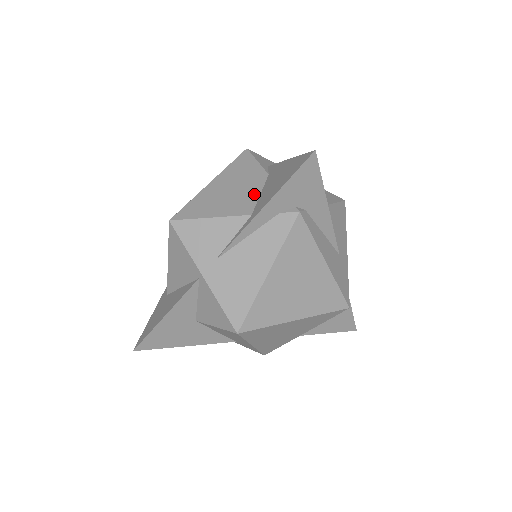
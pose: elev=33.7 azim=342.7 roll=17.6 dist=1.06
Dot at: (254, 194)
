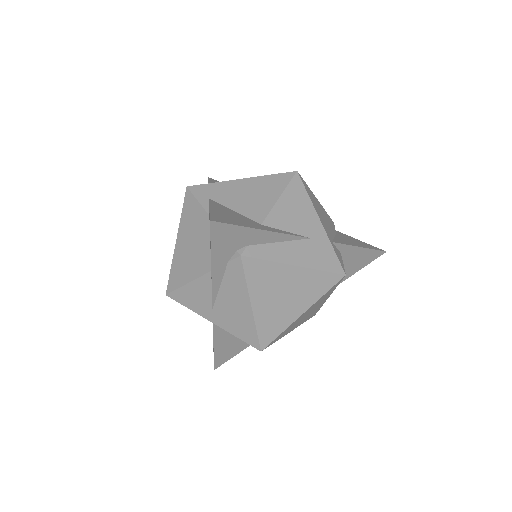
Dot at: (206, 245)
